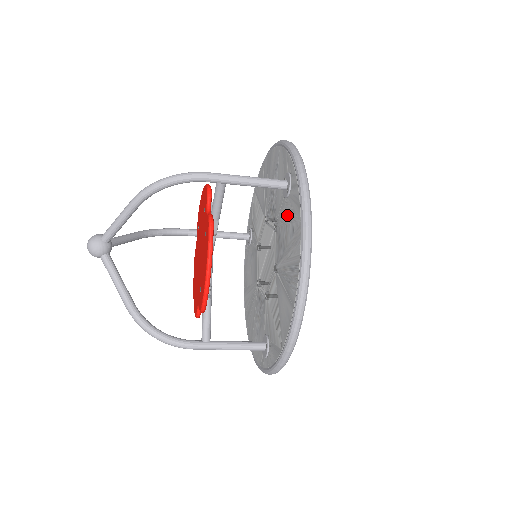
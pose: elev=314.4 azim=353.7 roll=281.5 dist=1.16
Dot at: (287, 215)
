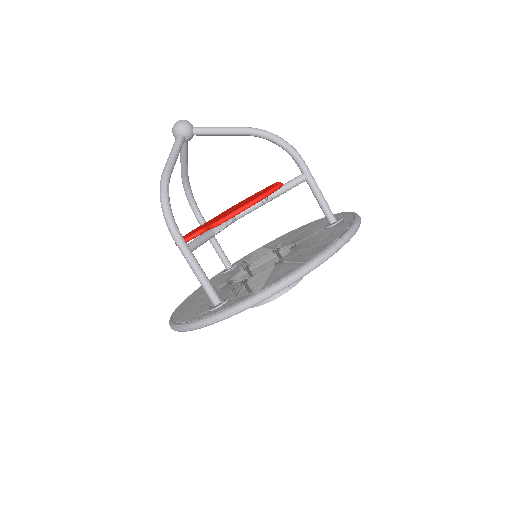
Dot at: (324, 233)
